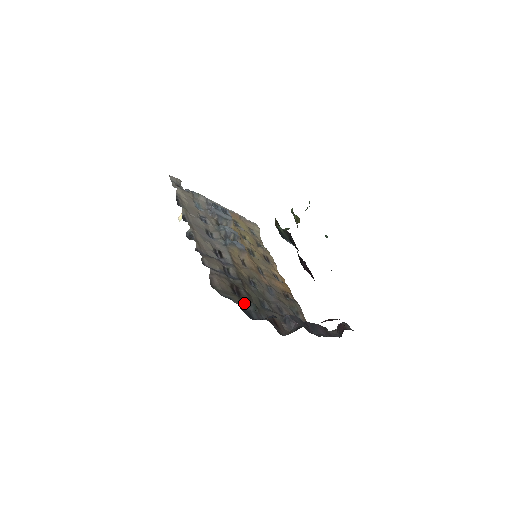
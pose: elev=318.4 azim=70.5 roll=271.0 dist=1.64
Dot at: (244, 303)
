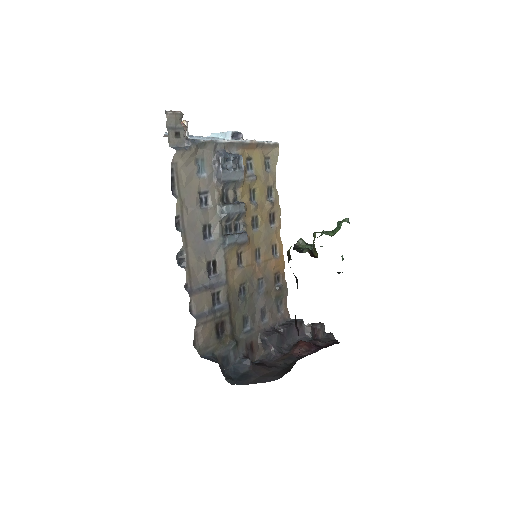
Dot at: (225, 346)
